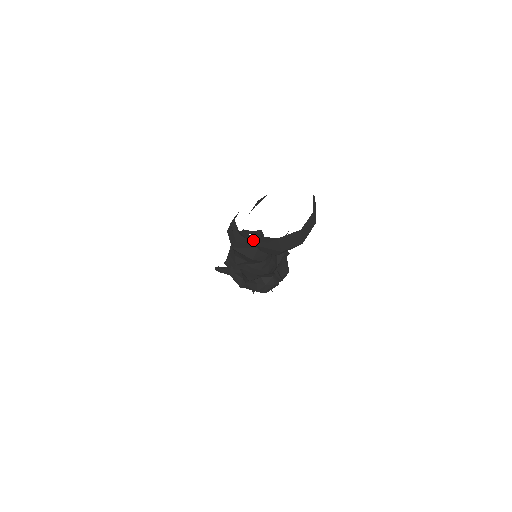
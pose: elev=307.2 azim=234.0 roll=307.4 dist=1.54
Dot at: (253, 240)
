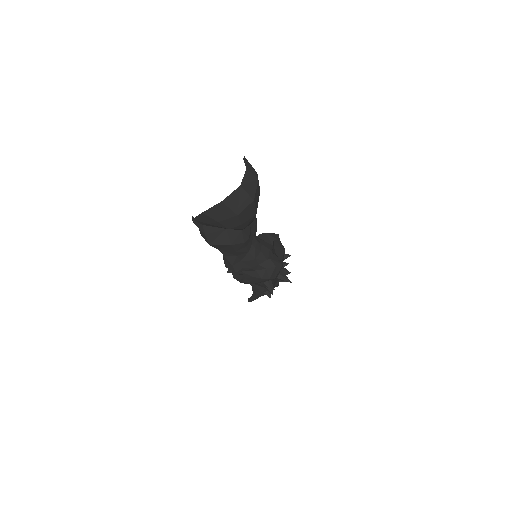
Dot at: (209, 219)
